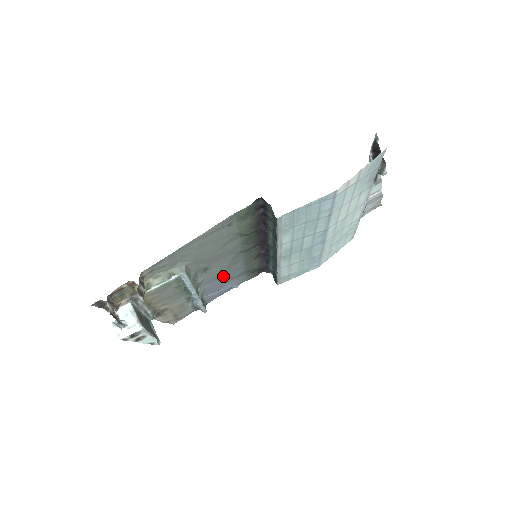
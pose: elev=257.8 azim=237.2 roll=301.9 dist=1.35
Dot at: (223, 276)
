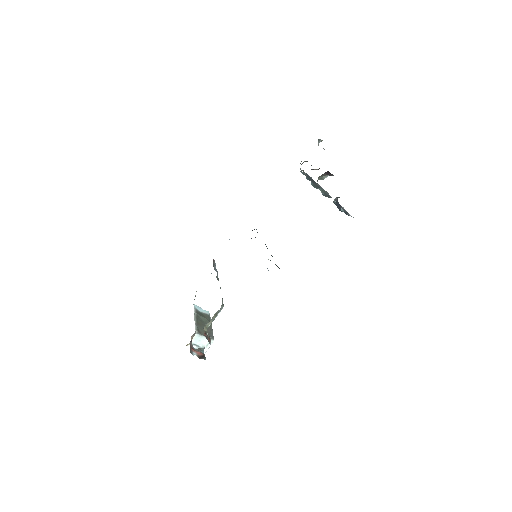
Dot at: occluded
